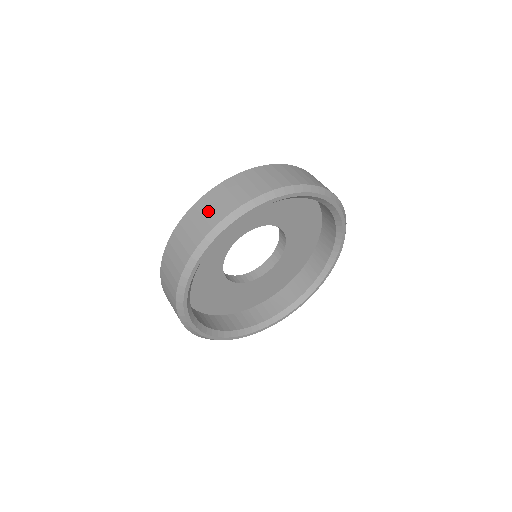
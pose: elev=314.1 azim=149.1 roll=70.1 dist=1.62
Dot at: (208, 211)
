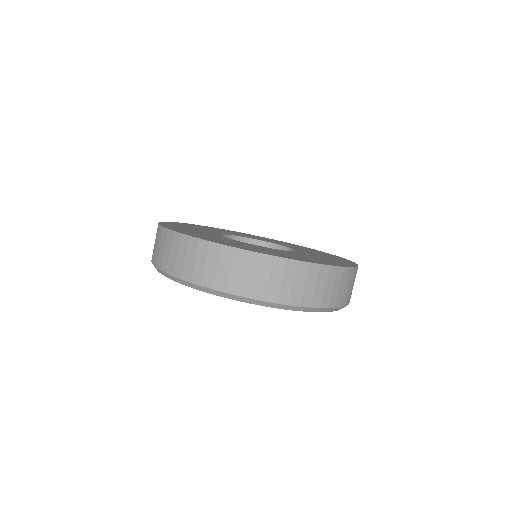
Dot at: (289, 282)
